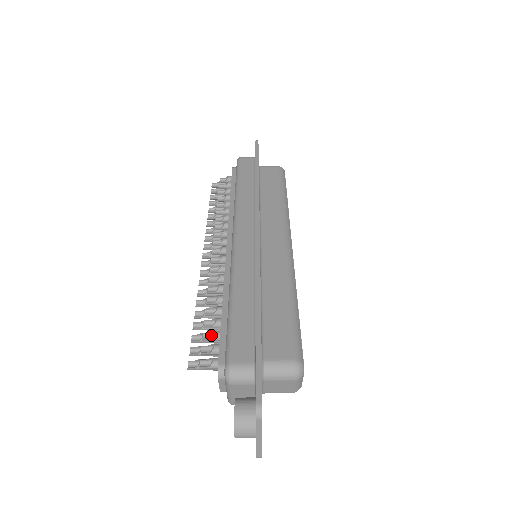
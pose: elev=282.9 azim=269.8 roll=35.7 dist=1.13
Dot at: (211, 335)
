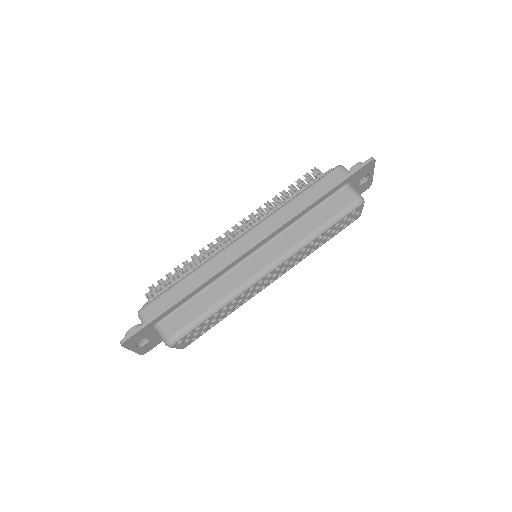
Dot at: (169, 283)
